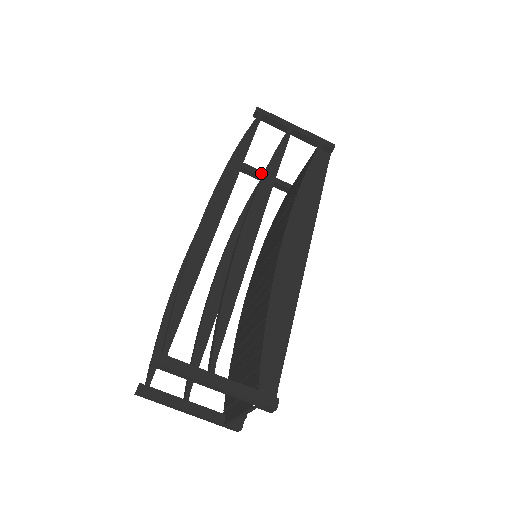
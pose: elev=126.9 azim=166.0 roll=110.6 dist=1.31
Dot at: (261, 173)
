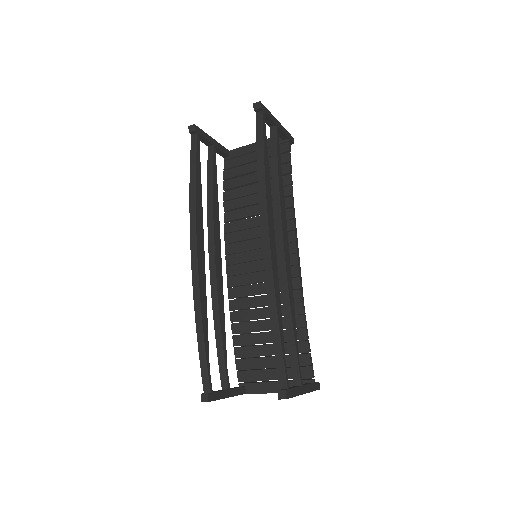
Dot at: (212, 141)
